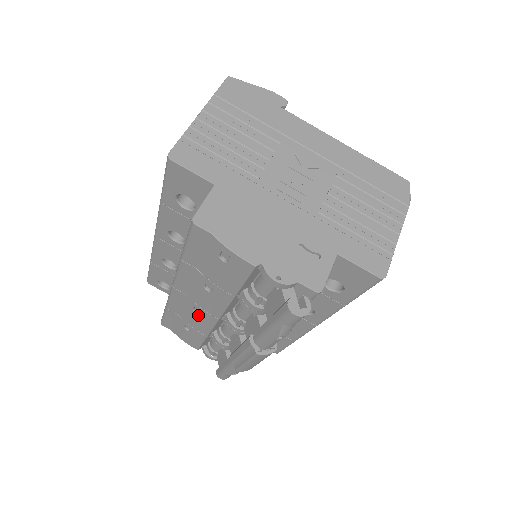
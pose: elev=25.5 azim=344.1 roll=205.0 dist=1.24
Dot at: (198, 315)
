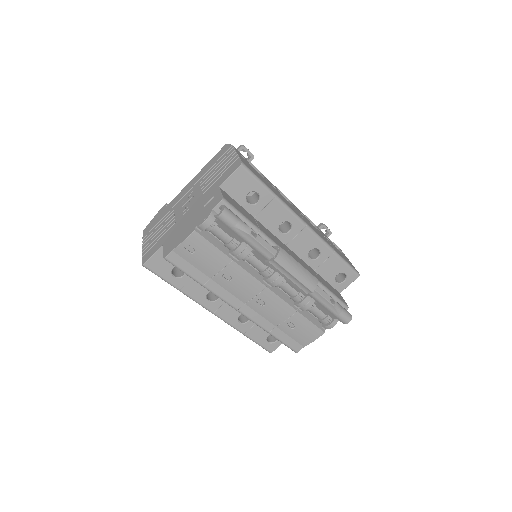
Dot at: (266, 304)
